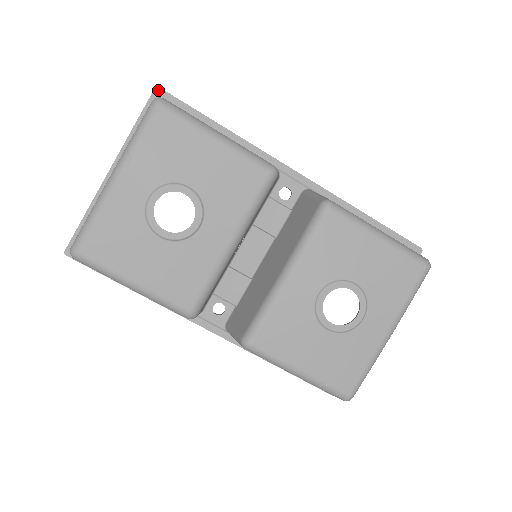
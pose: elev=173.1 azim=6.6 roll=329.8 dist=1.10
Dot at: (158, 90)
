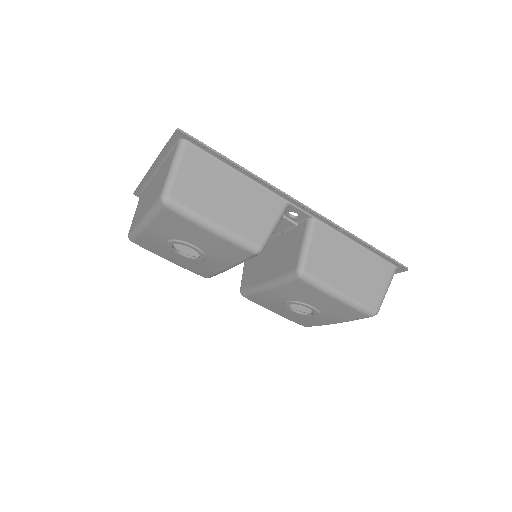
Dot at: (179, 132)
